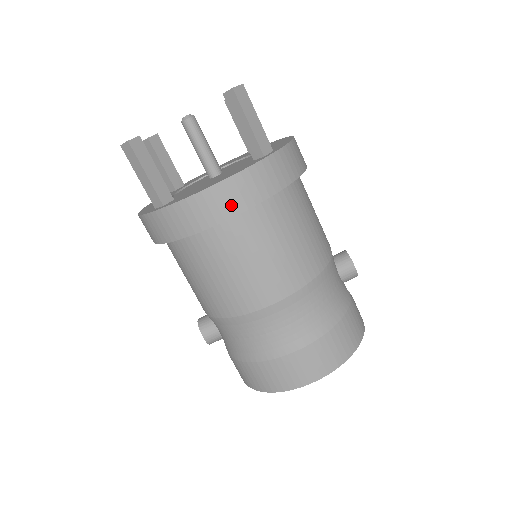
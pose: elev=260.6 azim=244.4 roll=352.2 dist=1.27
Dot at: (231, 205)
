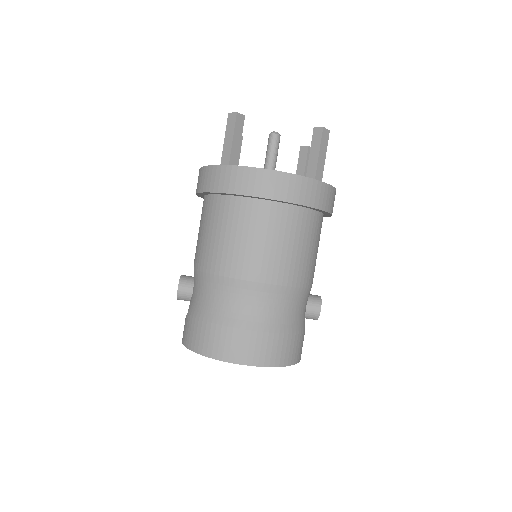
Dot at: (277, 191)
